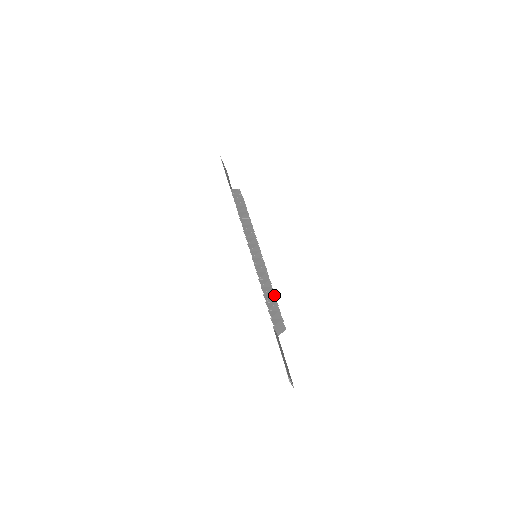
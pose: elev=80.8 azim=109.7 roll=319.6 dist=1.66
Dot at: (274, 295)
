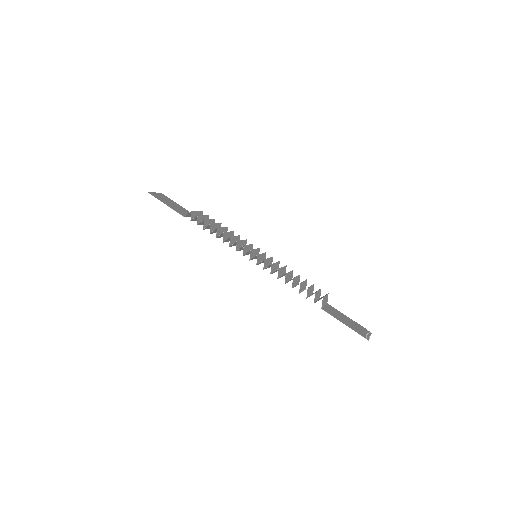
Dot at: (297, 276)
